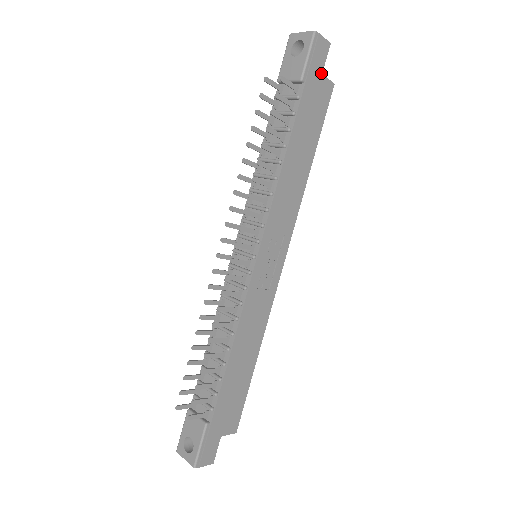
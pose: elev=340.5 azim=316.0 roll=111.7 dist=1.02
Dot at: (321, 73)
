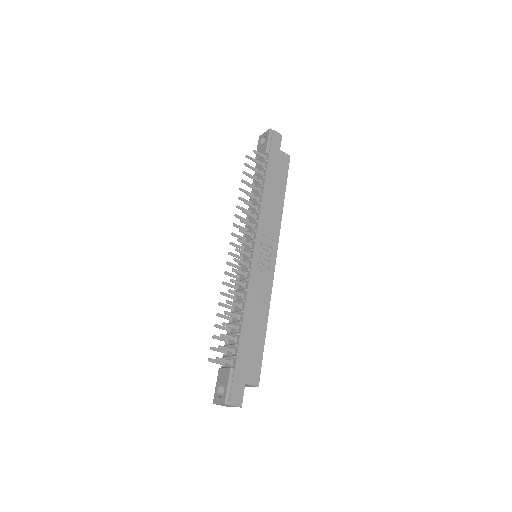
Dot at: (279, 149)
